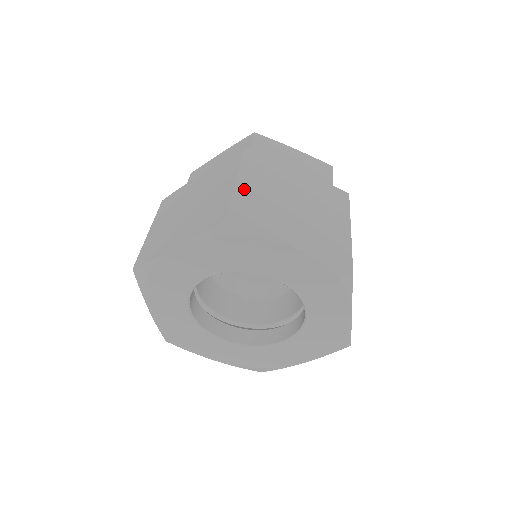
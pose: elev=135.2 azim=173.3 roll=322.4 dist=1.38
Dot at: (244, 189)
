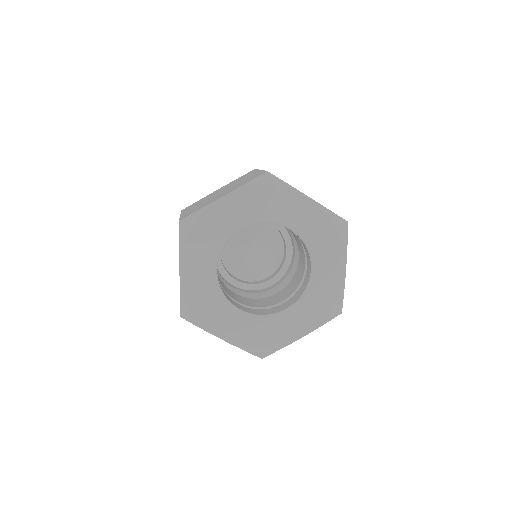
Dot at: (186, 212)
